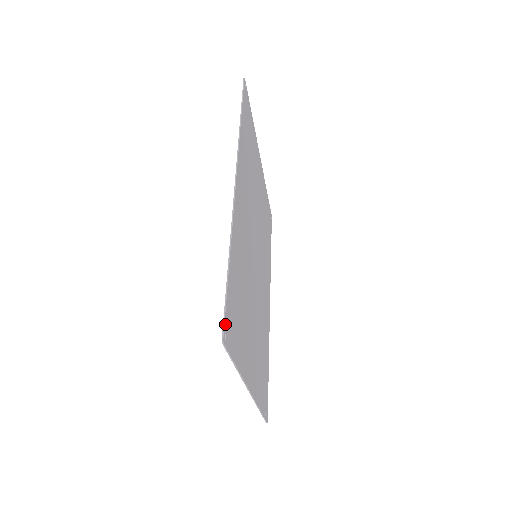
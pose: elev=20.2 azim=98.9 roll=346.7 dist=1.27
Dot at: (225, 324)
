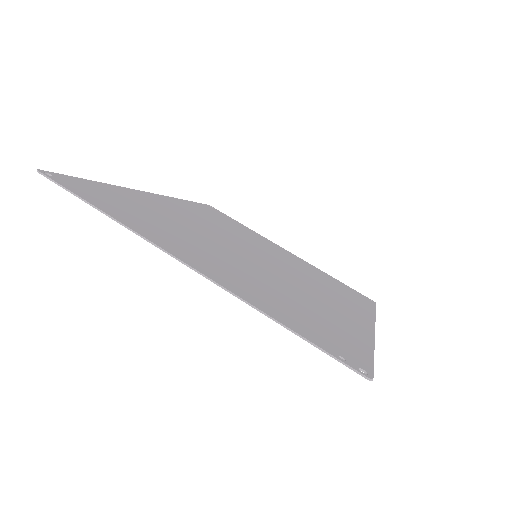
Dot at: (54, 174)
